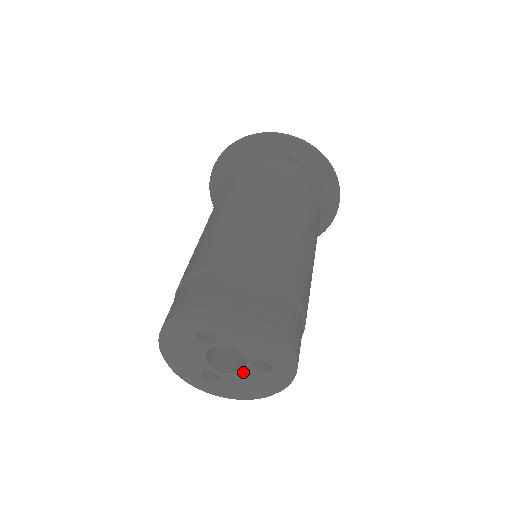
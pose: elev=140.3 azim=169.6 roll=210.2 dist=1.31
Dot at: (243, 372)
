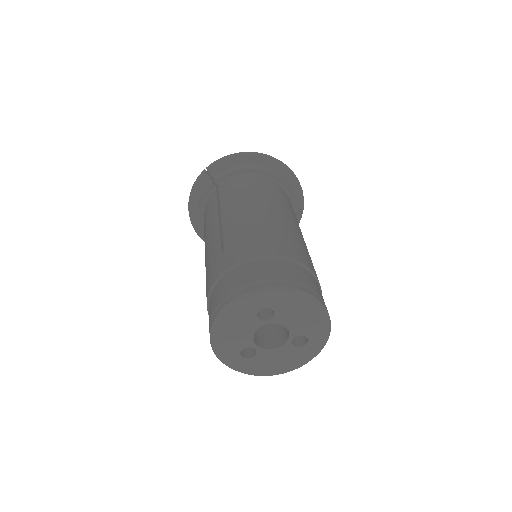
Dot at: (280, 348)
